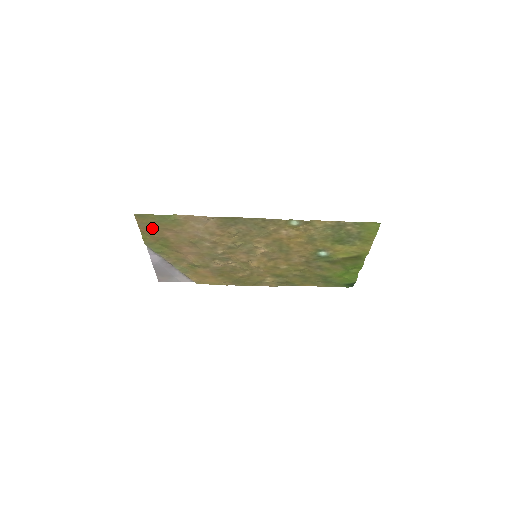
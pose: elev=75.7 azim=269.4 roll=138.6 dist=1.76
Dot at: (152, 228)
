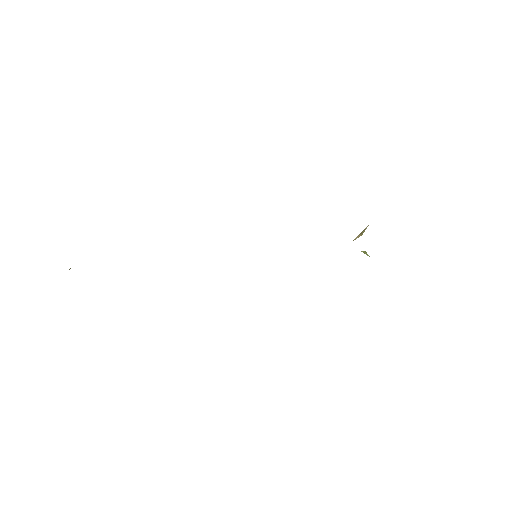
Dot at: occluded
